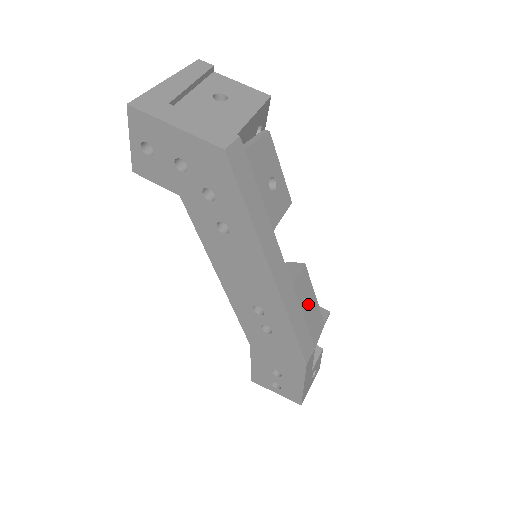
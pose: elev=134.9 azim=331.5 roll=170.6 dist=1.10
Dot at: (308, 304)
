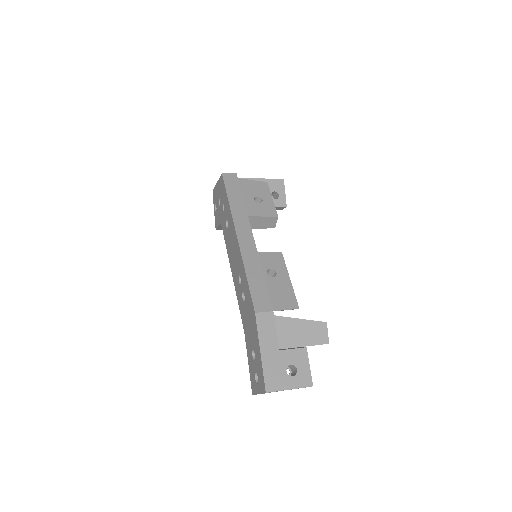
Dot at: (275, 276)
